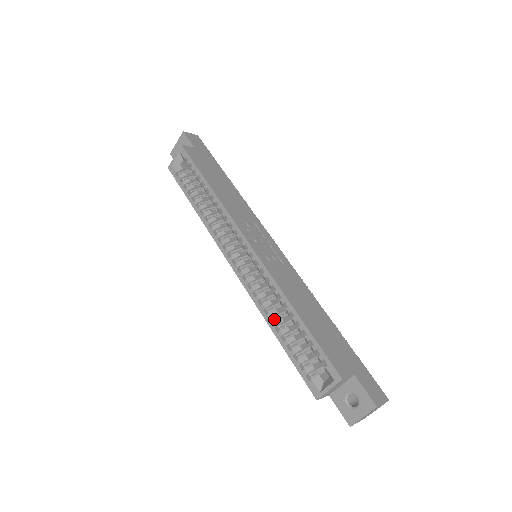
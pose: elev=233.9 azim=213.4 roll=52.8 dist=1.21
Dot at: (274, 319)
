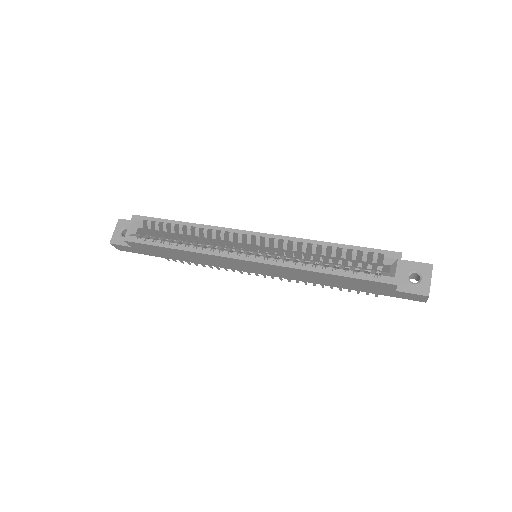
Dot at: (316, 265)
